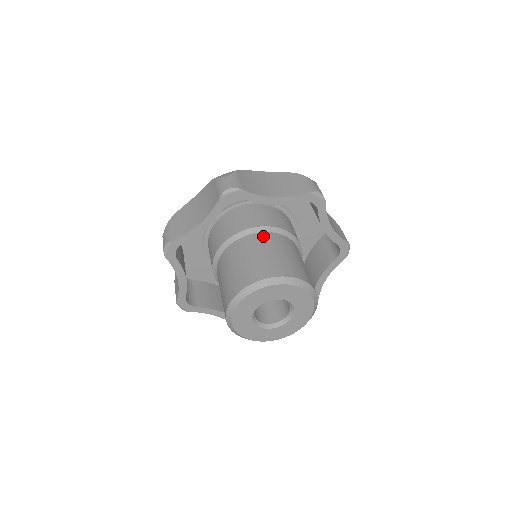
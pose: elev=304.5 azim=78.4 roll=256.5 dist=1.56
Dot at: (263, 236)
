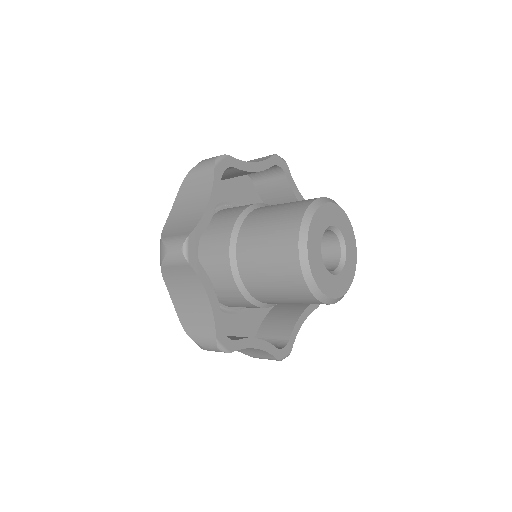
Dot at: (263, 207)
